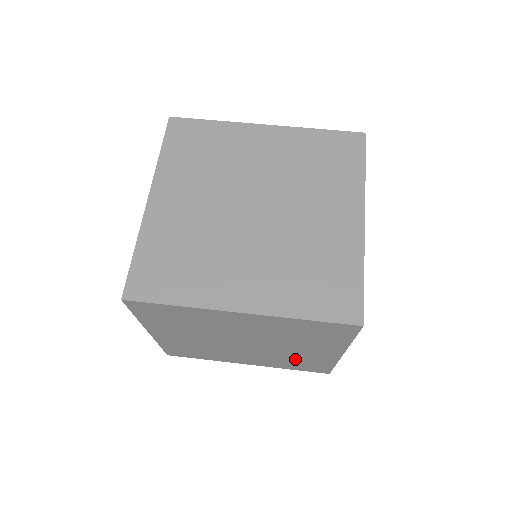
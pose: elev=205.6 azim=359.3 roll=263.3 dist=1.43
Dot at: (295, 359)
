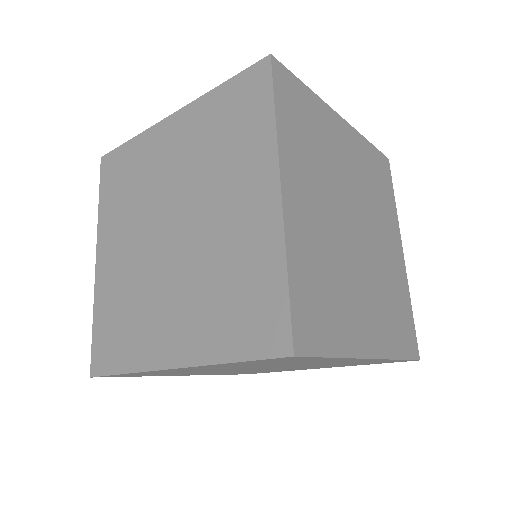
Dot at: occluded
